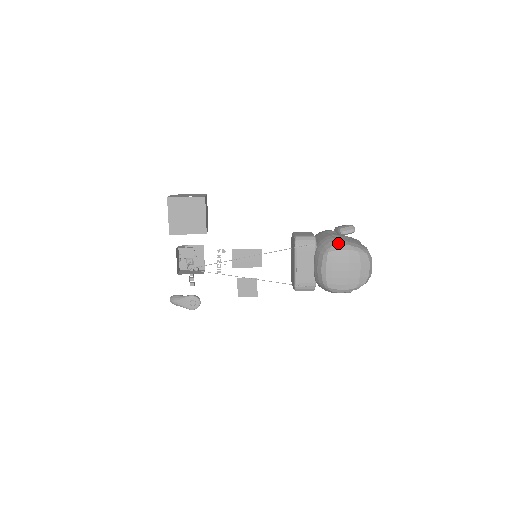
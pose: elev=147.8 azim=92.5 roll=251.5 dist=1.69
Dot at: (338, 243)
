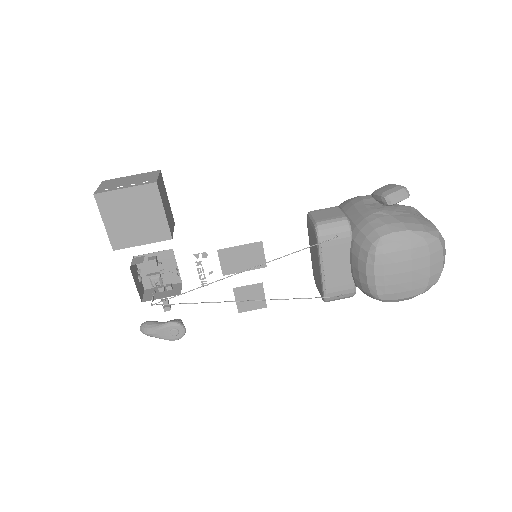
Dot at: (390, 229)
